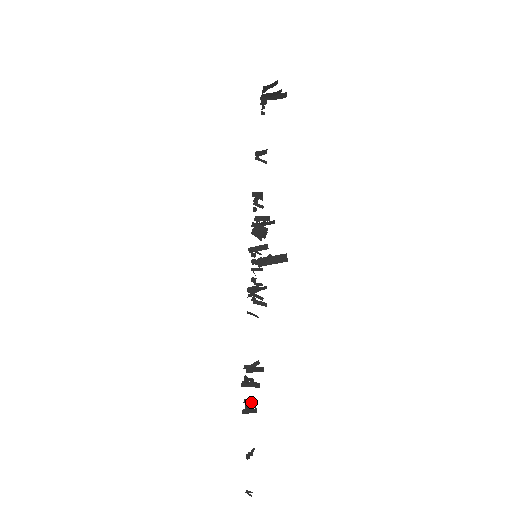
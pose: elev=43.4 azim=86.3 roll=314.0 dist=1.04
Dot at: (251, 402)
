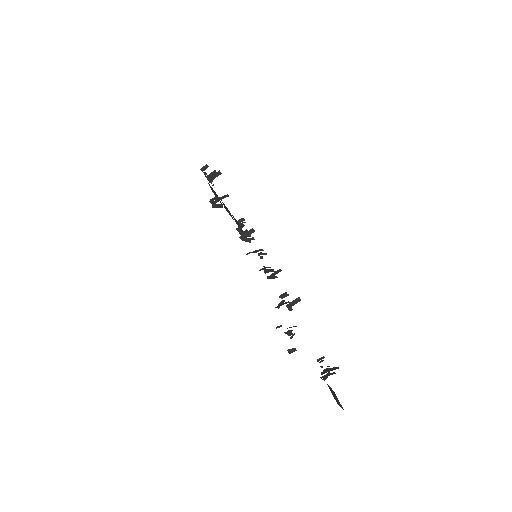
Dot at: occluded
